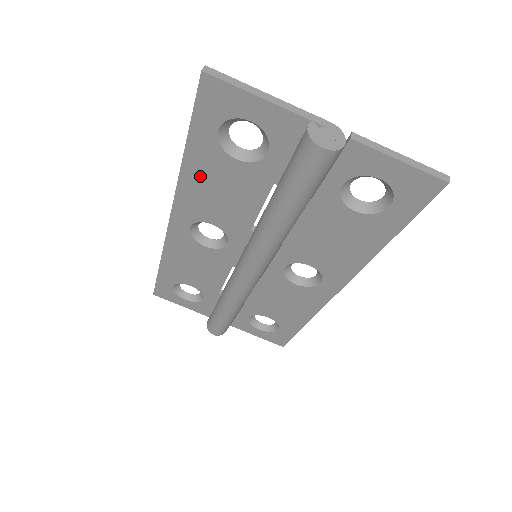
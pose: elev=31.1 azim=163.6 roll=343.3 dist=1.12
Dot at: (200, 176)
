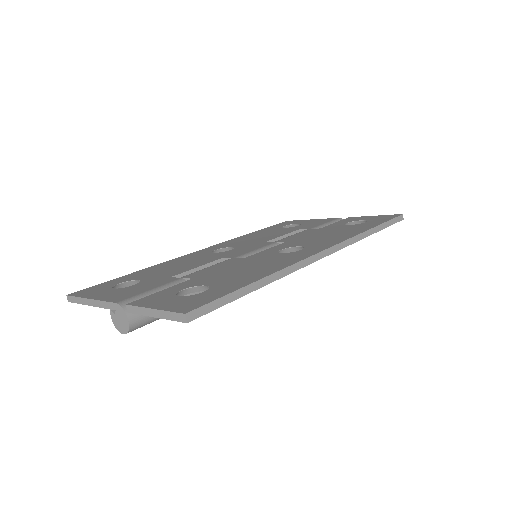
Dot at: occluded
